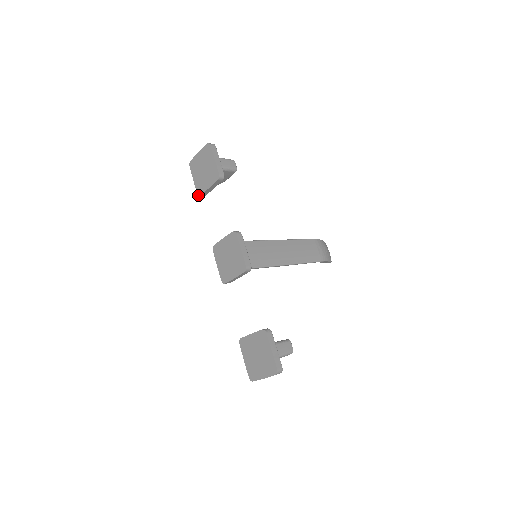
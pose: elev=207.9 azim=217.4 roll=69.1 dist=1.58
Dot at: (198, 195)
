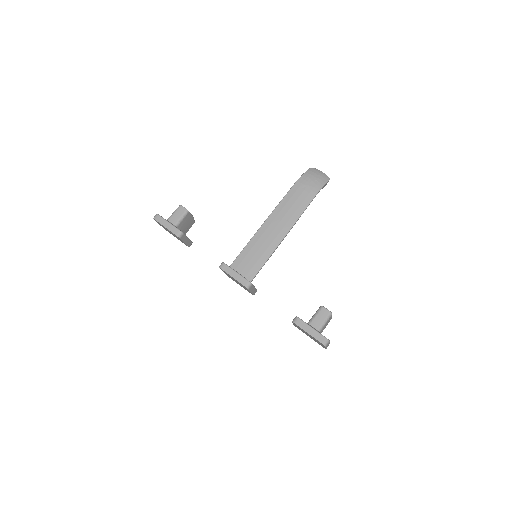
Dot at: occluded
